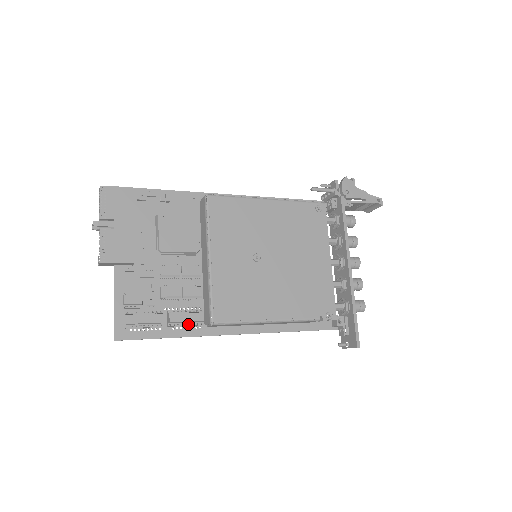
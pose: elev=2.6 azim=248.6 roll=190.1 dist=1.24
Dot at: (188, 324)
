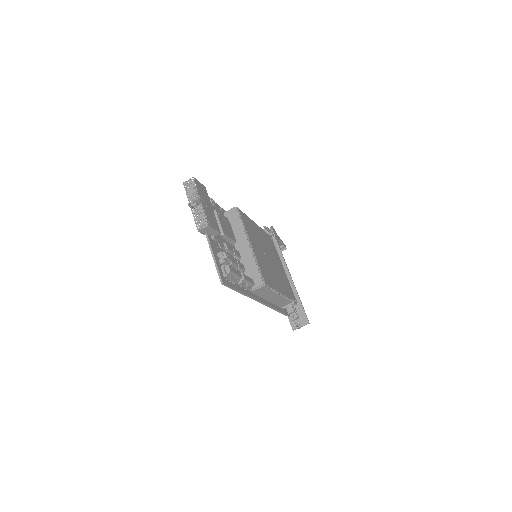
Dot at: (247, 285)
